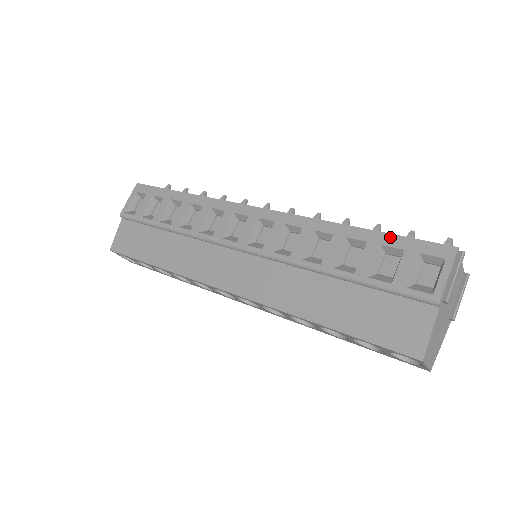
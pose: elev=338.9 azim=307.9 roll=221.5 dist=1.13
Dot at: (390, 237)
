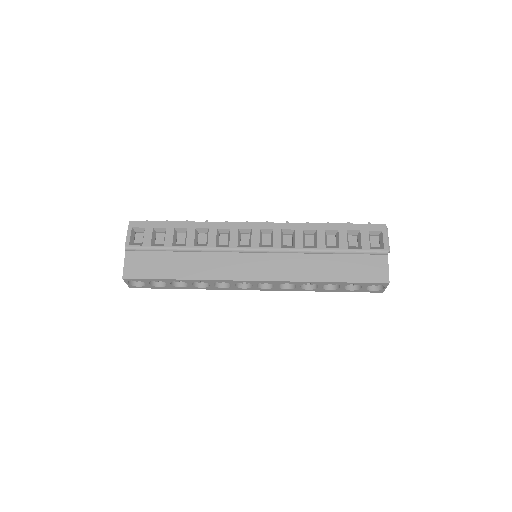
Dot at: (350, 225)
